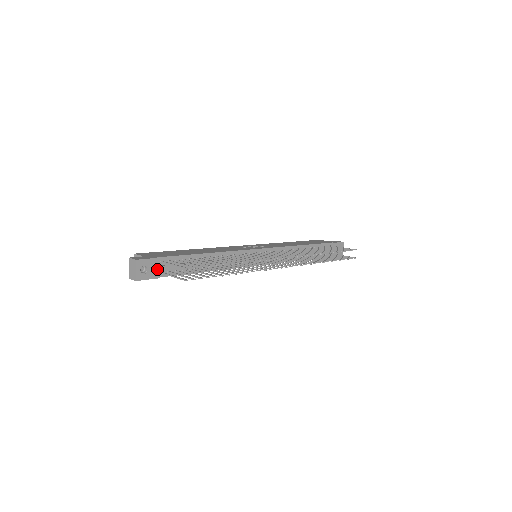
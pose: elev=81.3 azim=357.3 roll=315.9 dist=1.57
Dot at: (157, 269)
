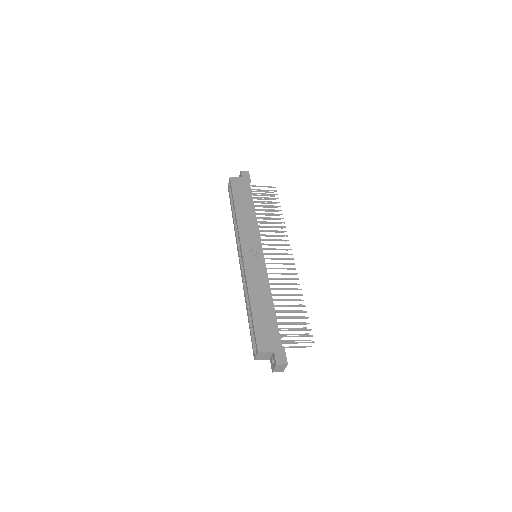
Dot at: occluded
